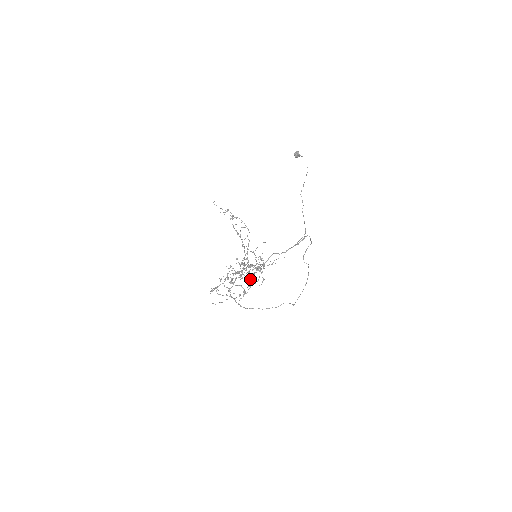
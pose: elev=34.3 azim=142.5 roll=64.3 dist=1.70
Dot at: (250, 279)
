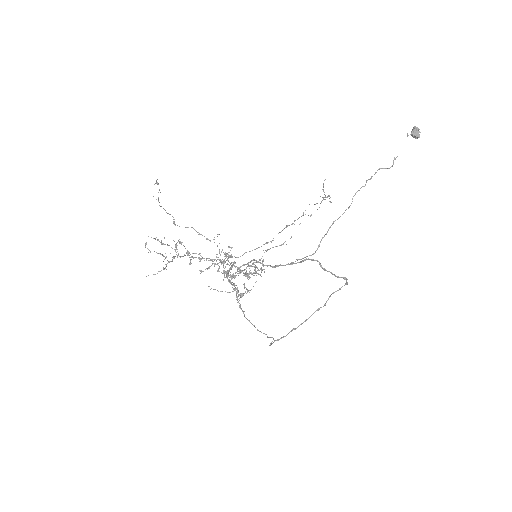
Dot at: occluded
